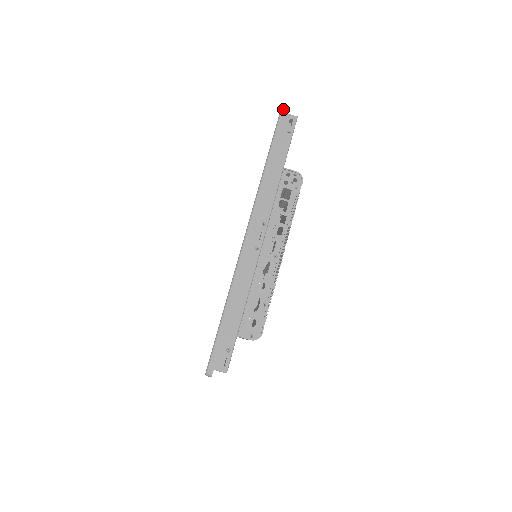
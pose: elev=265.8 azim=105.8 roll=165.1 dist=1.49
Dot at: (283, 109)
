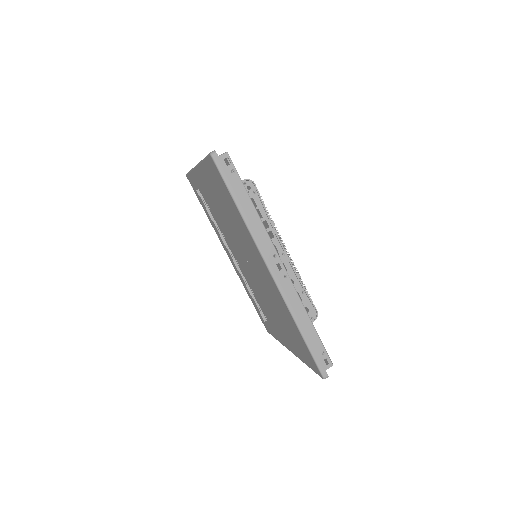
Dot at: (215, 158)
